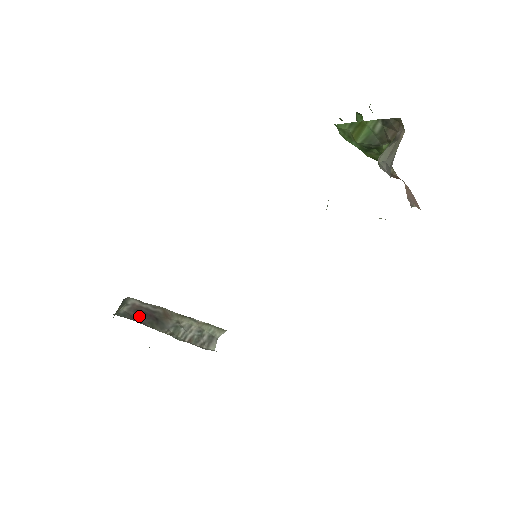
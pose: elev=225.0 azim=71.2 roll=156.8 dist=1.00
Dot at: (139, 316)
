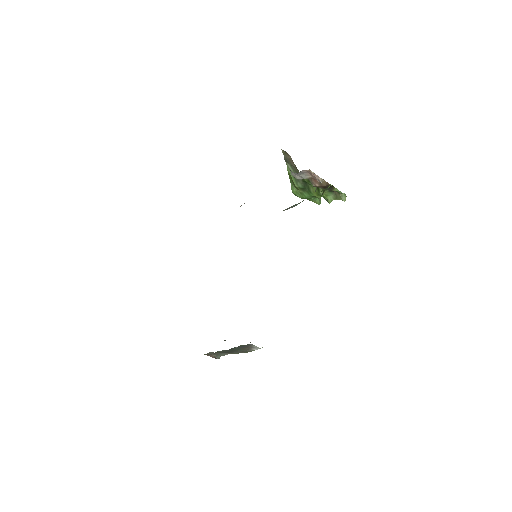
Dot at: occluded
